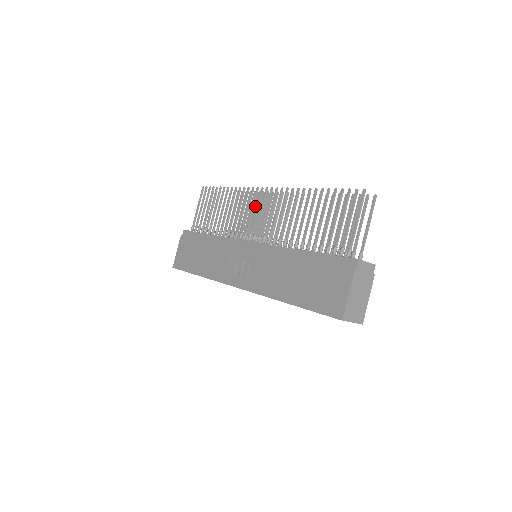
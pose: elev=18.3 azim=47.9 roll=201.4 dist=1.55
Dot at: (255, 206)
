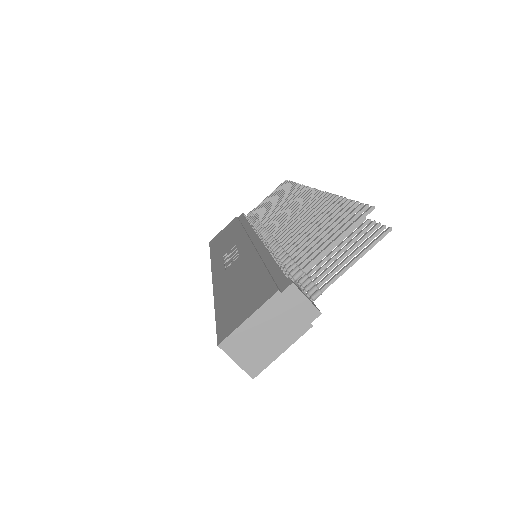
Dot at: occluded
